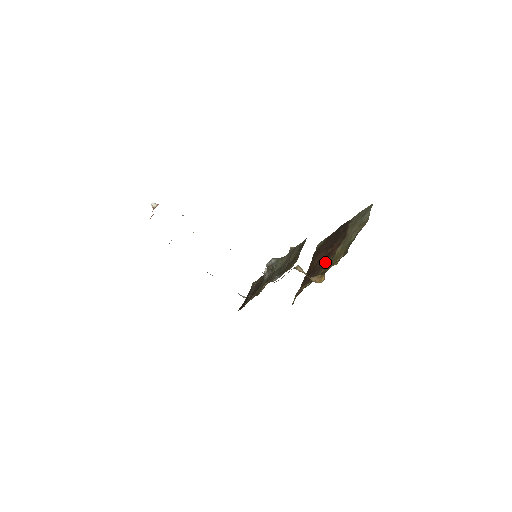
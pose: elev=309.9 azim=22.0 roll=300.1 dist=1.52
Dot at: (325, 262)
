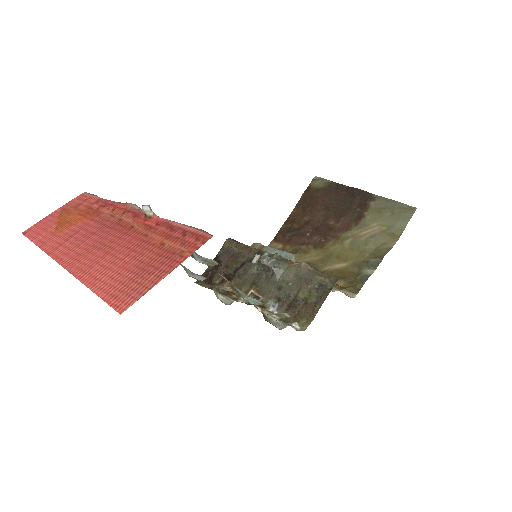
Dot at: (320, 239)
